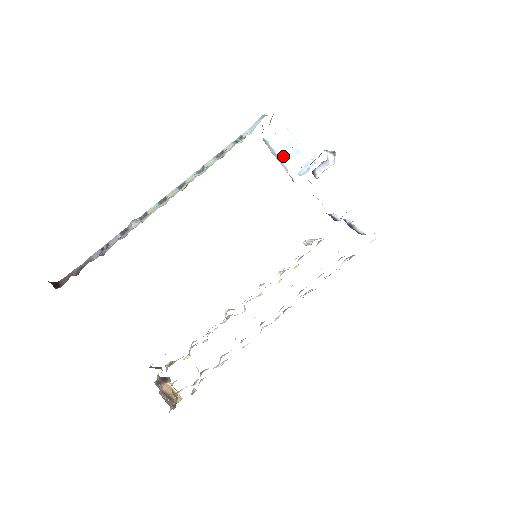
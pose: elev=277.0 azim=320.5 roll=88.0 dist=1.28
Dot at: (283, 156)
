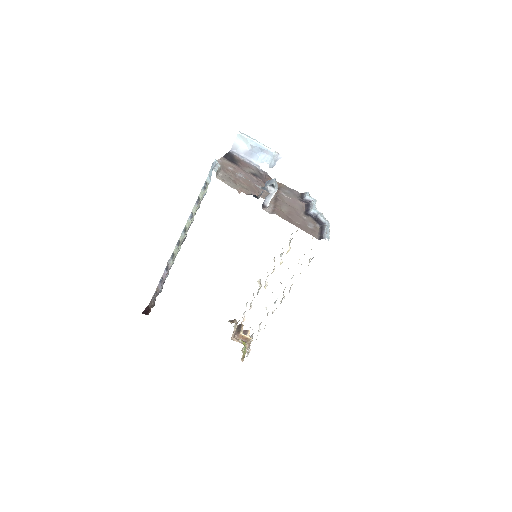
Dot at: (252, 157)
